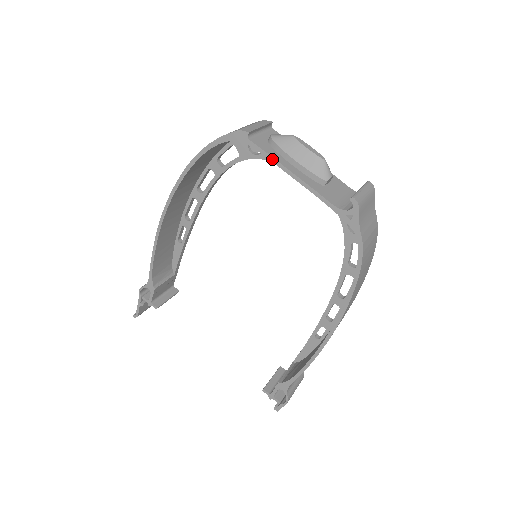
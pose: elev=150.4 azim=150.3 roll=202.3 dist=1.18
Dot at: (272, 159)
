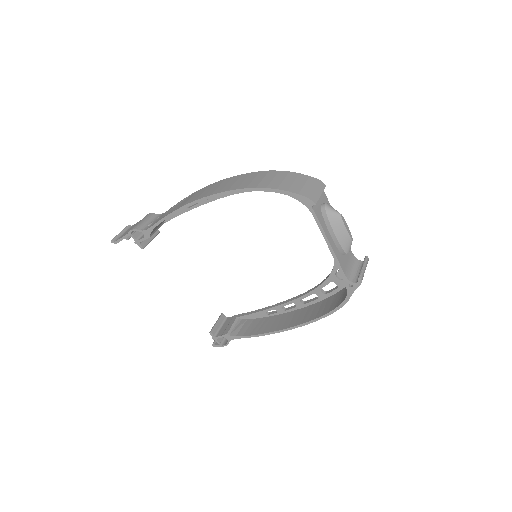
Dot at: (321, 228)
